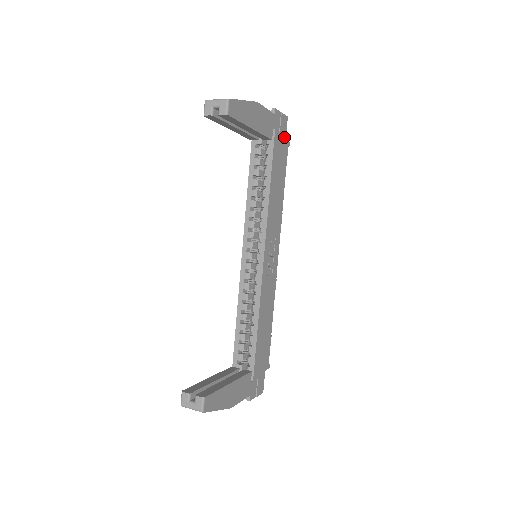
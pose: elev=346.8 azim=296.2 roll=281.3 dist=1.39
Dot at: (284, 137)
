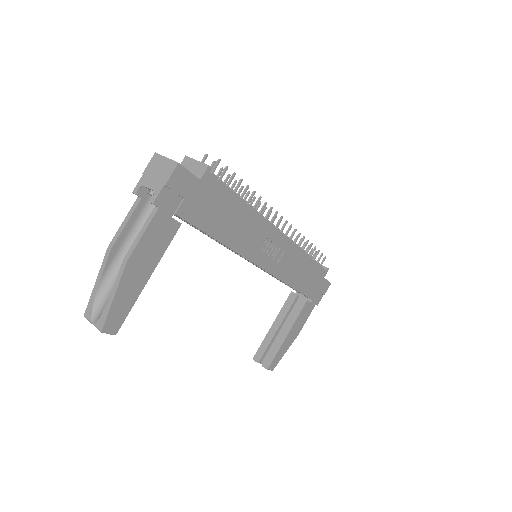
Dot at: (195, 184)
